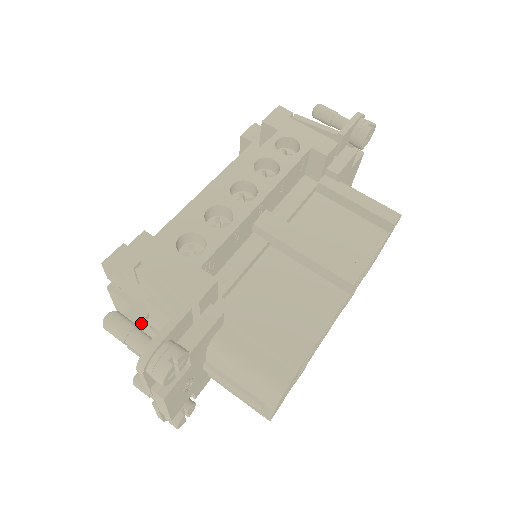
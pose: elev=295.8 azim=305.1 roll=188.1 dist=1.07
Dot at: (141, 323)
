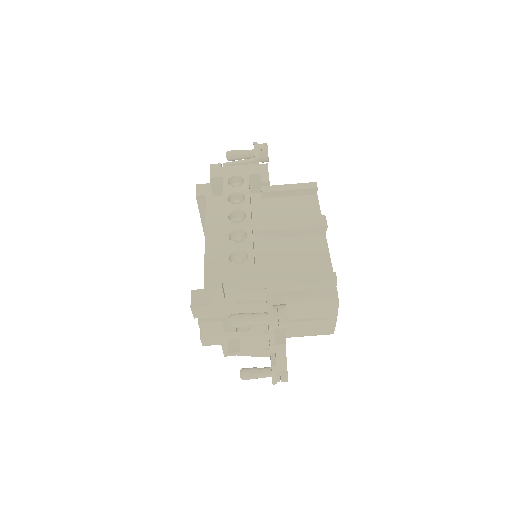
Dot at: occluded
